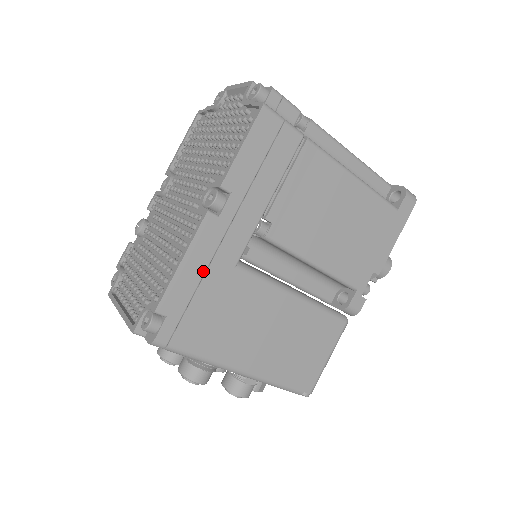
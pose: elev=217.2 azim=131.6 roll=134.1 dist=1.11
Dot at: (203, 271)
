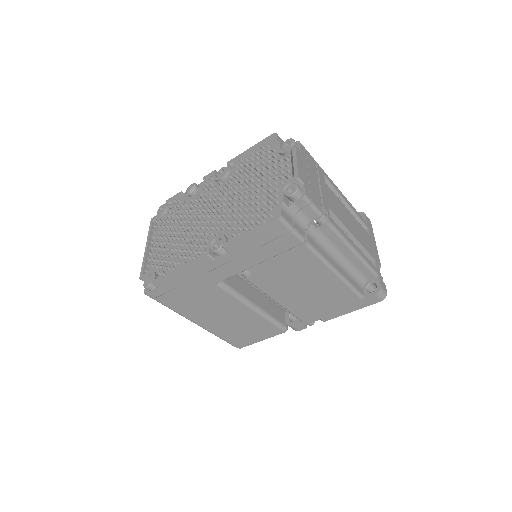
Dot at: (192, 279)
